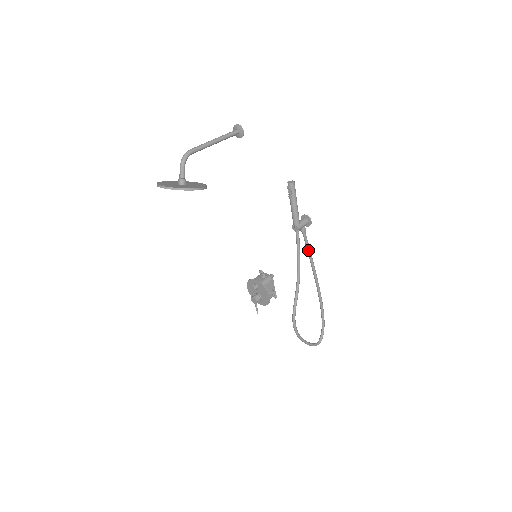
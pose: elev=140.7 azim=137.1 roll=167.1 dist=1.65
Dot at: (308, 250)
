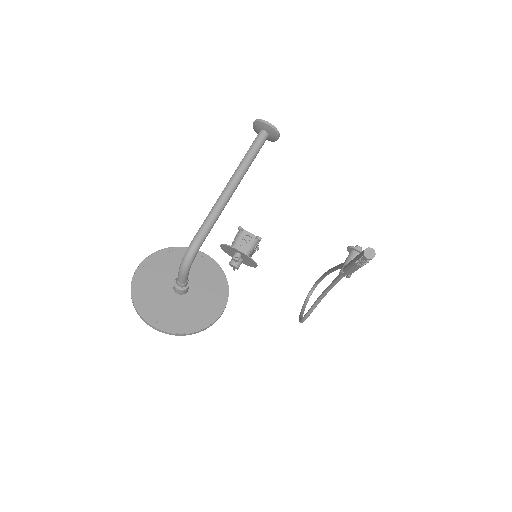
Dot at: occluded
